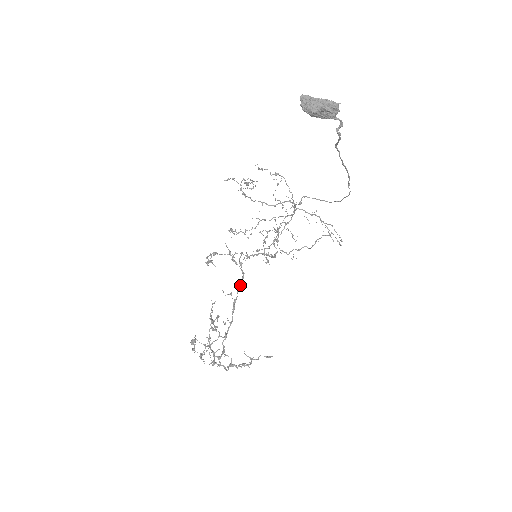
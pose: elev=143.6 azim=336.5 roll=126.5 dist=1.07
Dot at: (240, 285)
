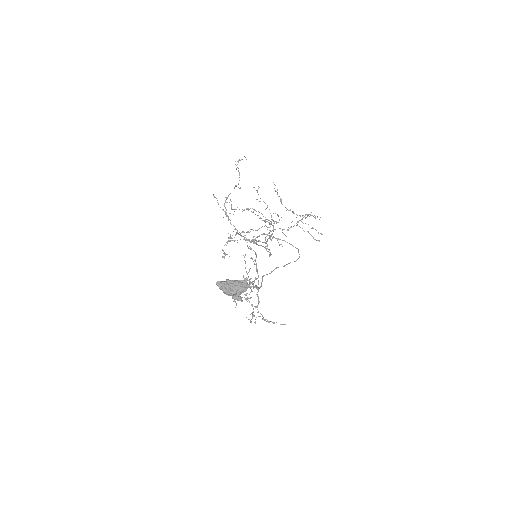
Dot at: (256, 257)
